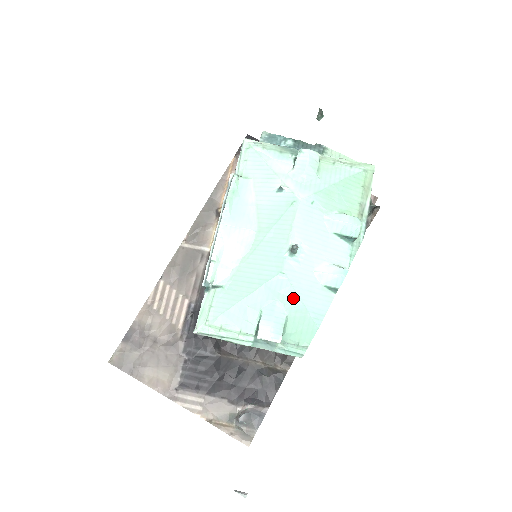
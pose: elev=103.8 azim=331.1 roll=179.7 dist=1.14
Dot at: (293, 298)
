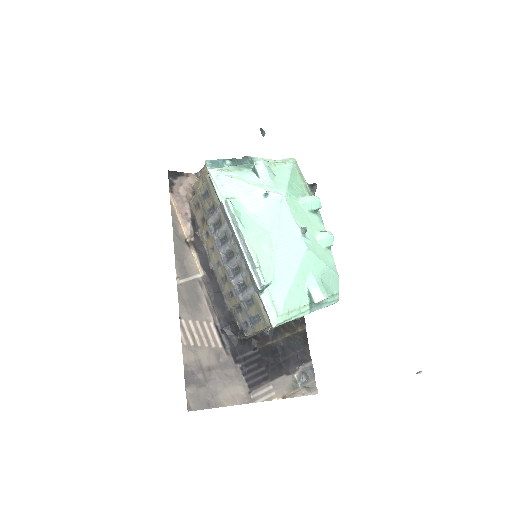
Dot at: (319, 264)
